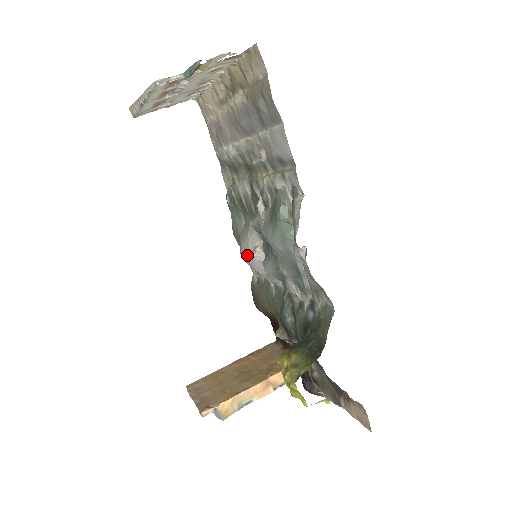
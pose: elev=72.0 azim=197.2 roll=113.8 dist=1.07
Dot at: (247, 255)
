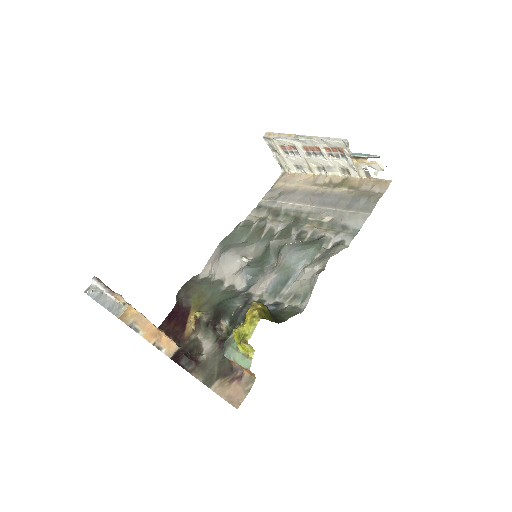
Dot at: (232, 255)
